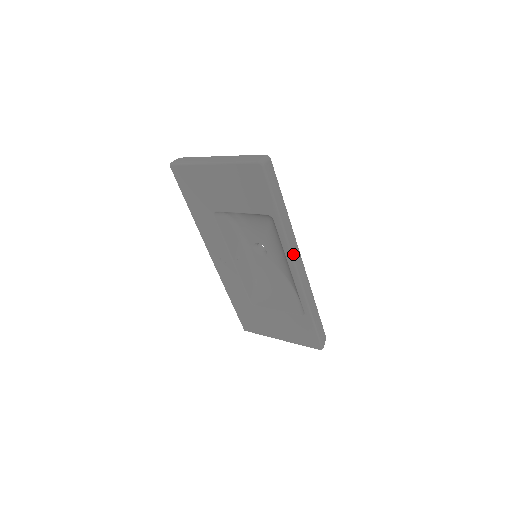
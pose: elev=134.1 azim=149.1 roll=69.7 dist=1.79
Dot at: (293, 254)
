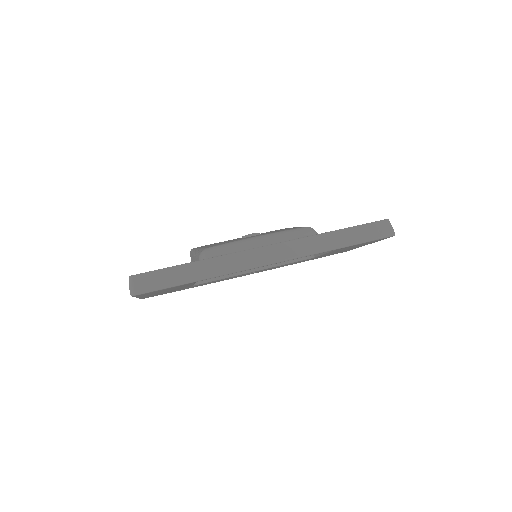
Dot at: (250, 266)
